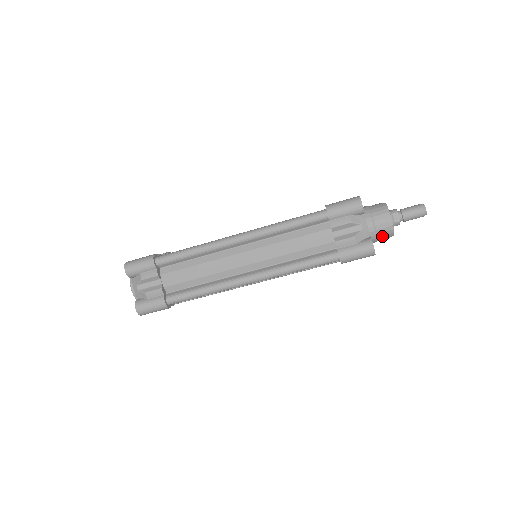
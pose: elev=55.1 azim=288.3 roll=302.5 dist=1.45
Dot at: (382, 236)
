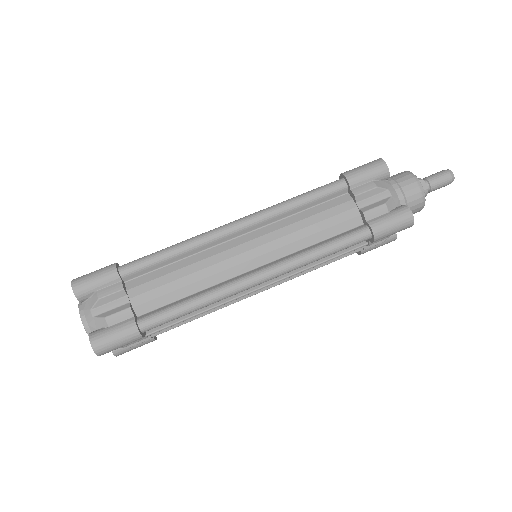
Dot at: (412, 207)
